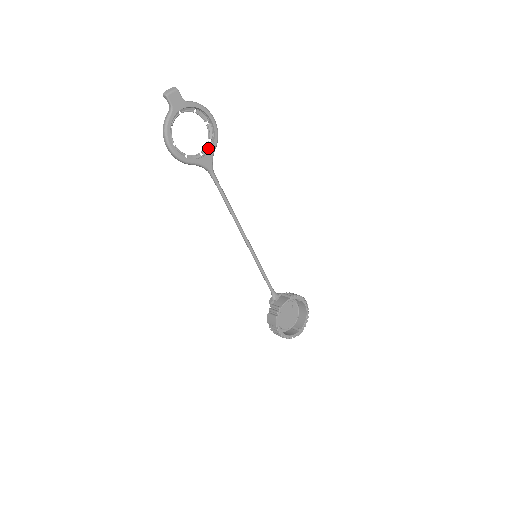
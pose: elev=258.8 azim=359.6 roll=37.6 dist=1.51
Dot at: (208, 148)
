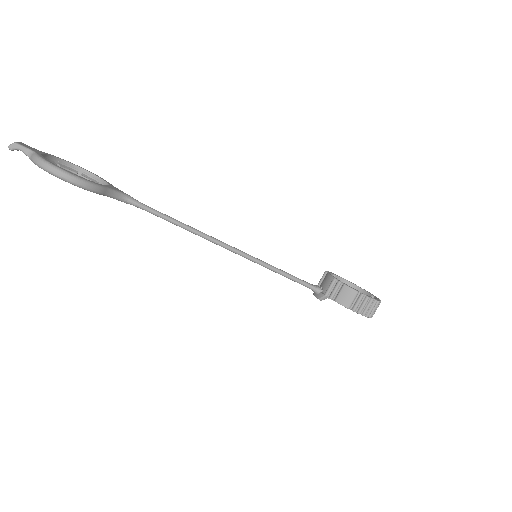
Dot at: occluded
